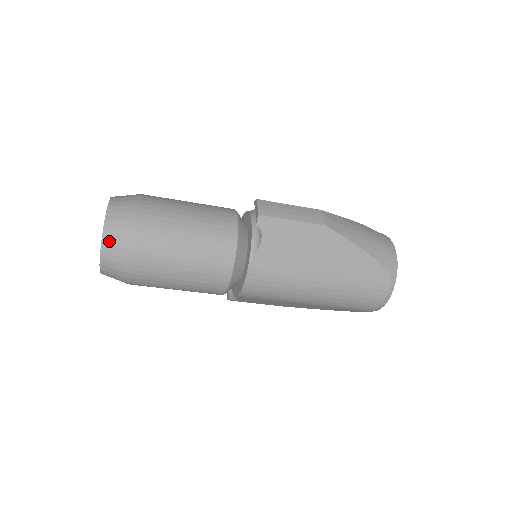
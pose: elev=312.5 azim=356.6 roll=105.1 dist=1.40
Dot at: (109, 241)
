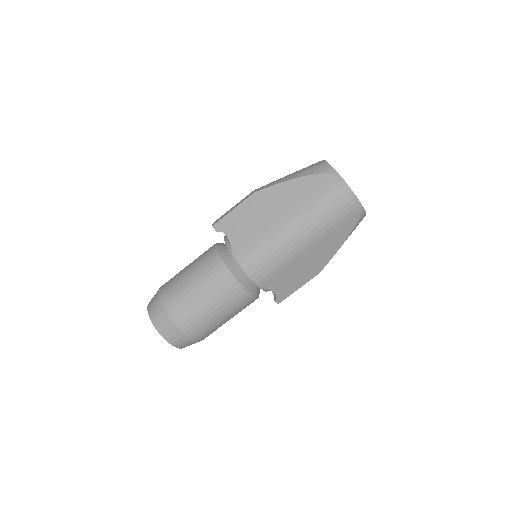
Dot at: (154, 317)
